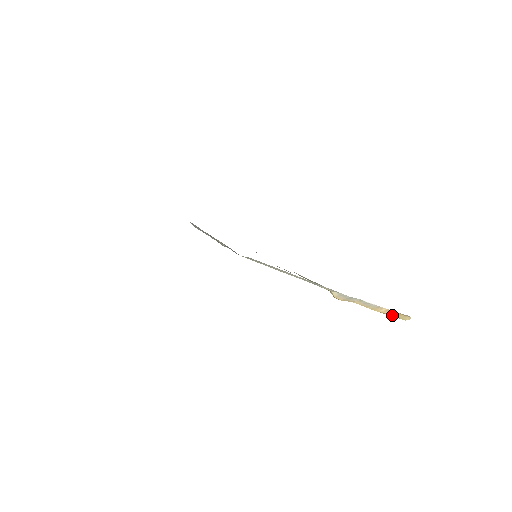
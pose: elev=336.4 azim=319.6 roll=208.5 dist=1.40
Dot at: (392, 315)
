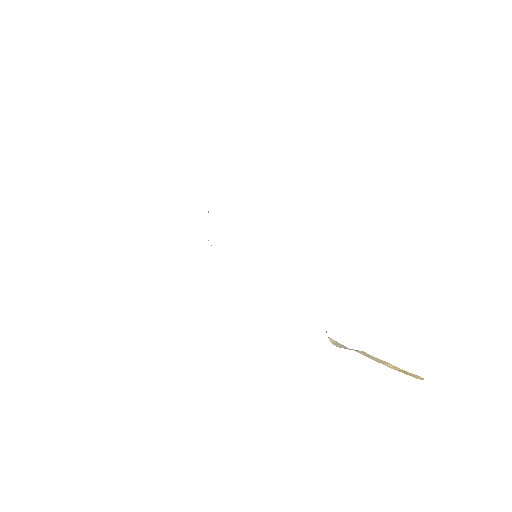
Dot at: (401, 371)
